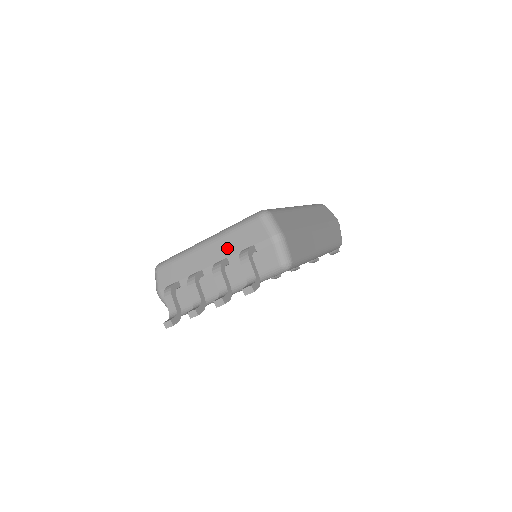
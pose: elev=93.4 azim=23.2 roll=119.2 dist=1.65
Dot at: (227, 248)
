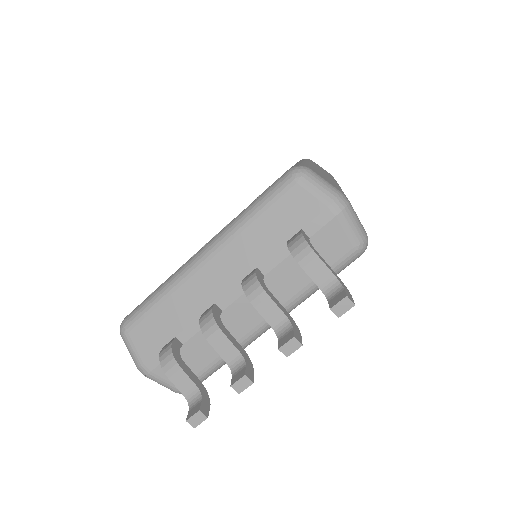
Dot at: (251, 251)
